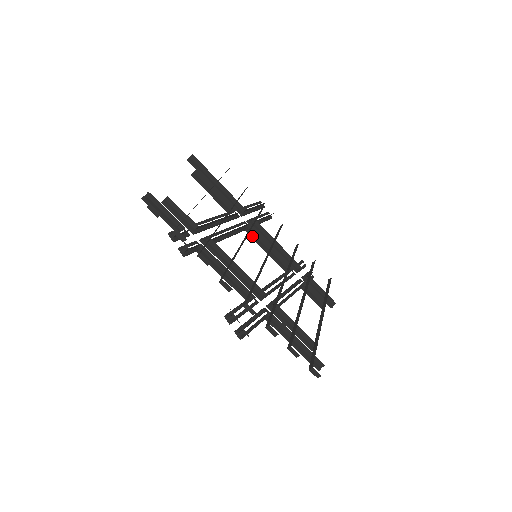
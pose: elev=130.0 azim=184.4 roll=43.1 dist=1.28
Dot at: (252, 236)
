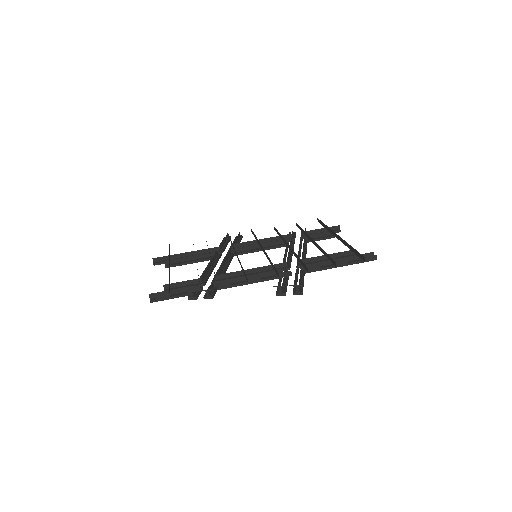
Dot at: (242, 253)
